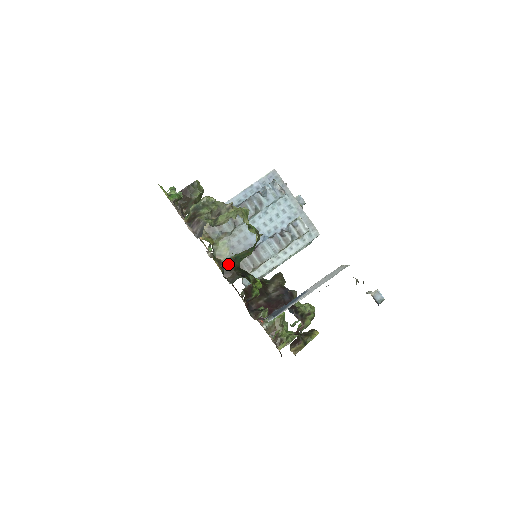
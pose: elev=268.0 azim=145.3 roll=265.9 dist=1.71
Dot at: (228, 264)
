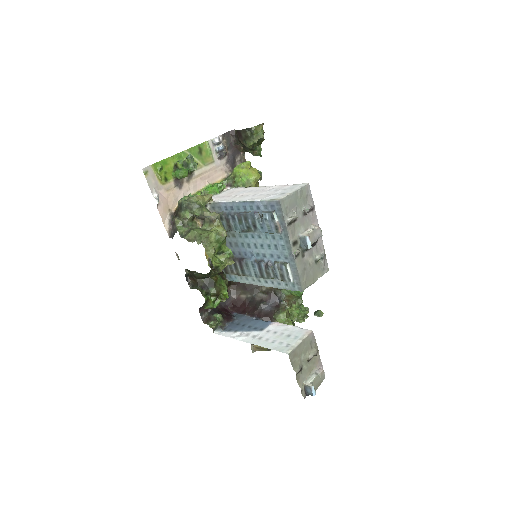
Dot at: (192, 272)
